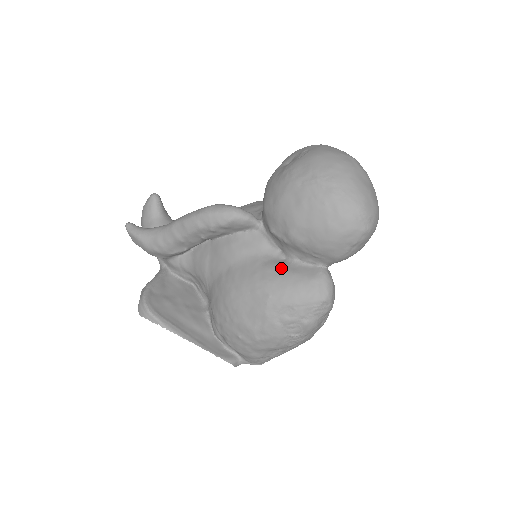
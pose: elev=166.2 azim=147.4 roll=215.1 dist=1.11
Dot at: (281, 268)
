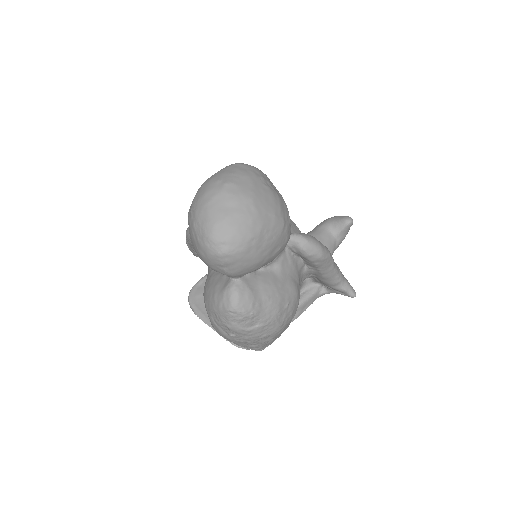
Dot at: (214, 279)
